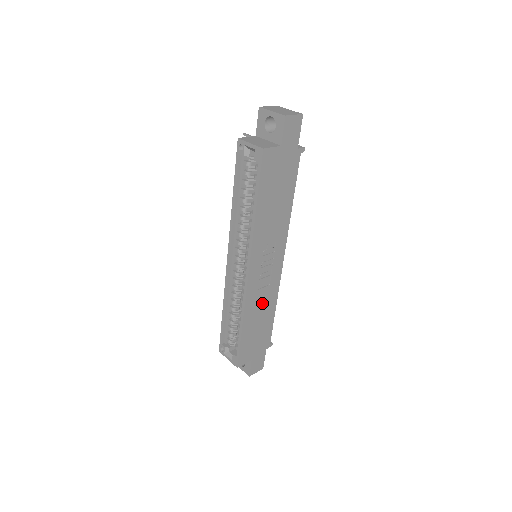
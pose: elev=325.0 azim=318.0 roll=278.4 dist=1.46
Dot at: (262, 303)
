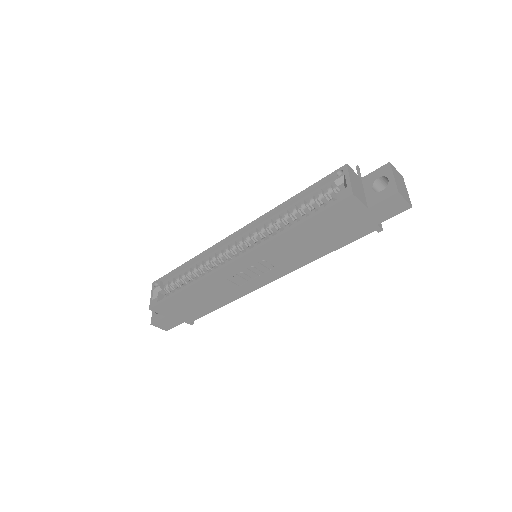
Dot at: (219, 291)
